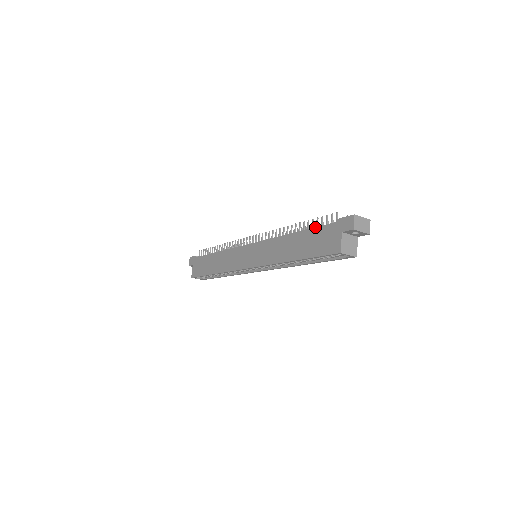
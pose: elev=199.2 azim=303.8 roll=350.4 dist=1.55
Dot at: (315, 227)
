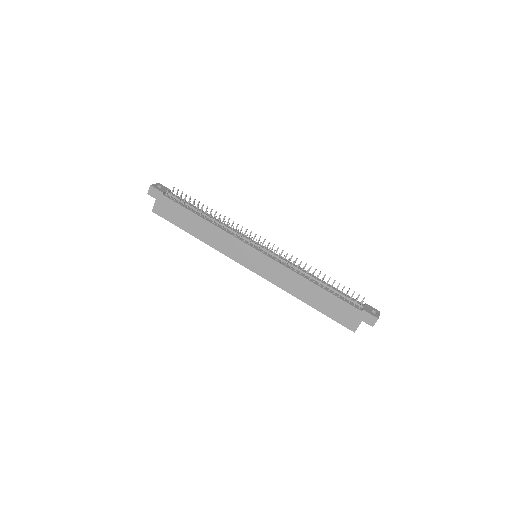
Dot at: (339, 298)
